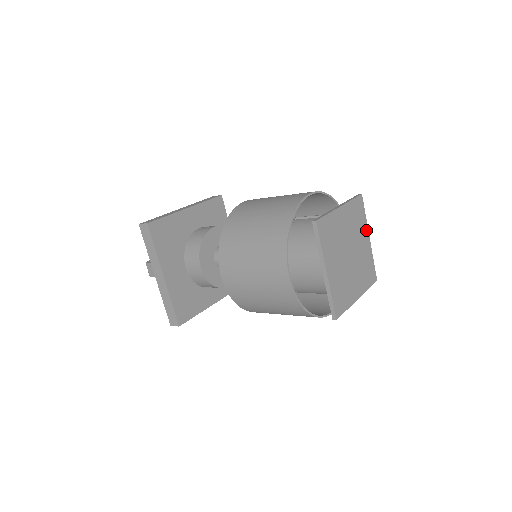
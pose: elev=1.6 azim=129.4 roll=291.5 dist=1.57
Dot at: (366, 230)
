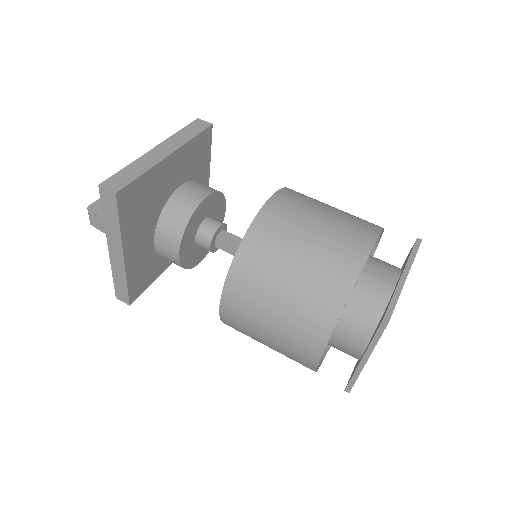
Dot at: occluded
